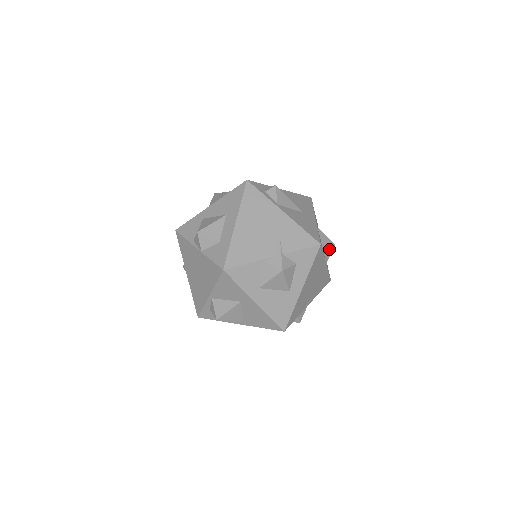
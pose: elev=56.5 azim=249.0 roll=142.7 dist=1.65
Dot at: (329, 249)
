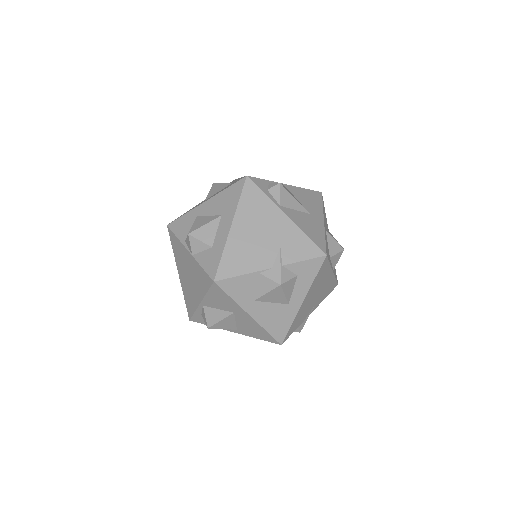
Dot at: (337, 255)
